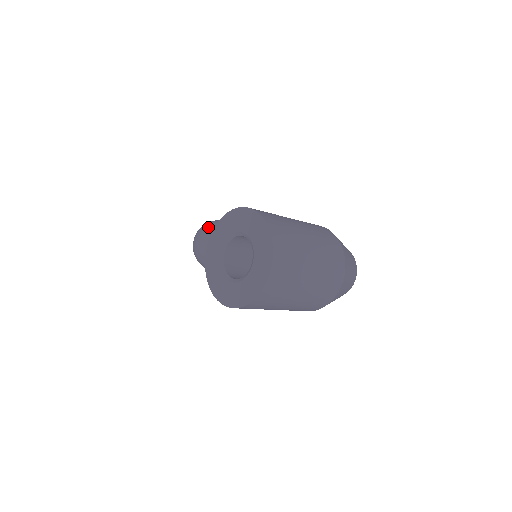
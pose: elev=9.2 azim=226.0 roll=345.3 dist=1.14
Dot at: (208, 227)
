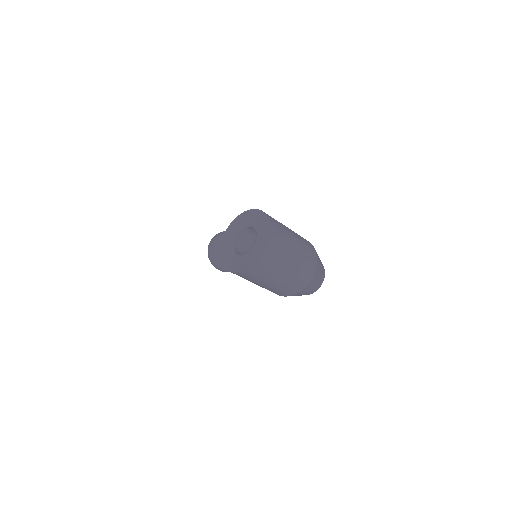
Dot at: occluded
